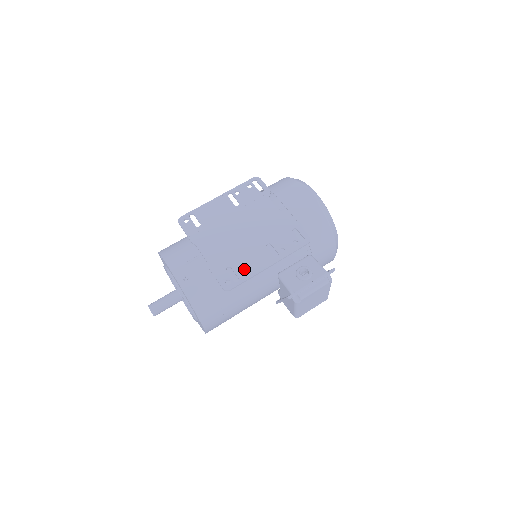
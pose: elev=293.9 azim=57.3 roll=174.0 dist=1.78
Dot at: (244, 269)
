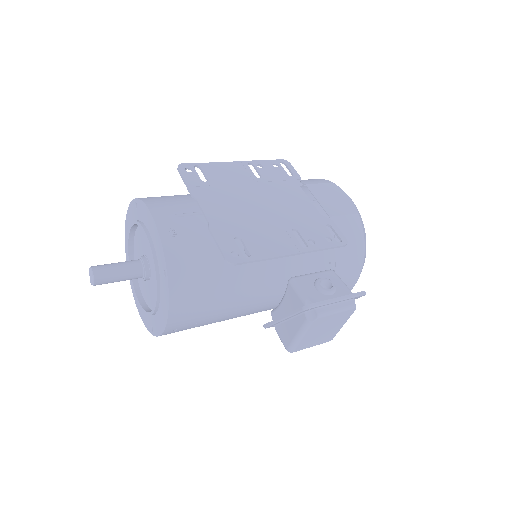
Dot at: (259, 246)
